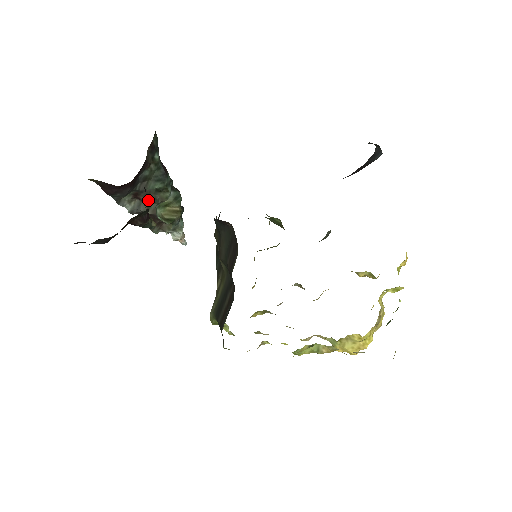
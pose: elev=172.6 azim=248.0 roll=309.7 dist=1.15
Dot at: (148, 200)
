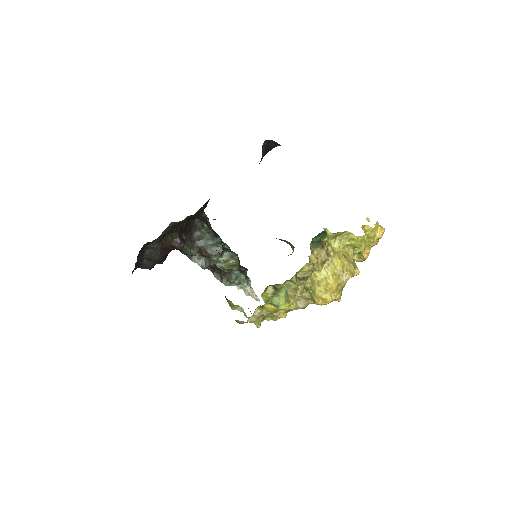
Dot at: (207, 254)
